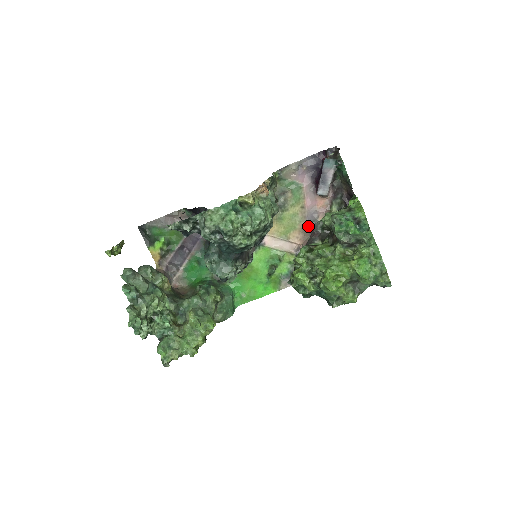
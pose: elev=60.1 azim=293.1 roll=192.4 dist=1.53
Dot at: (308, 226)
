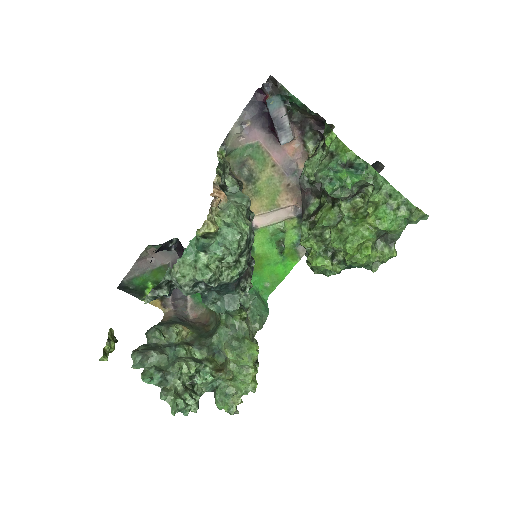
Dot at: (292, 181)
